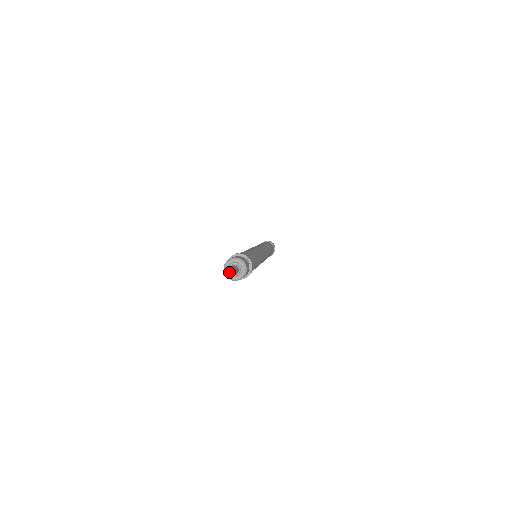
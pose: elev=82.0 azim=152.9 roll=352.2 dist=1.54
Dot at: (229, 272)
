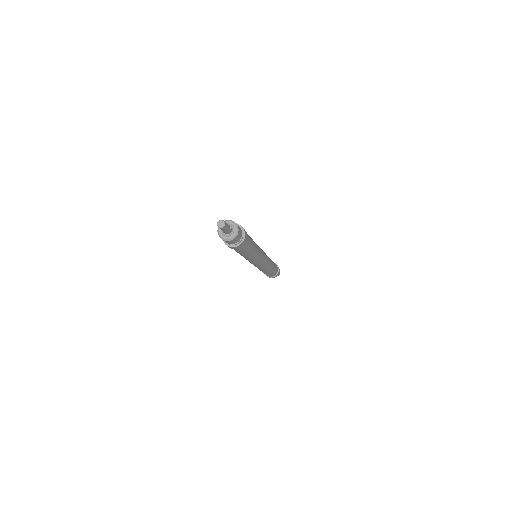
Dot at: (221, 223)
